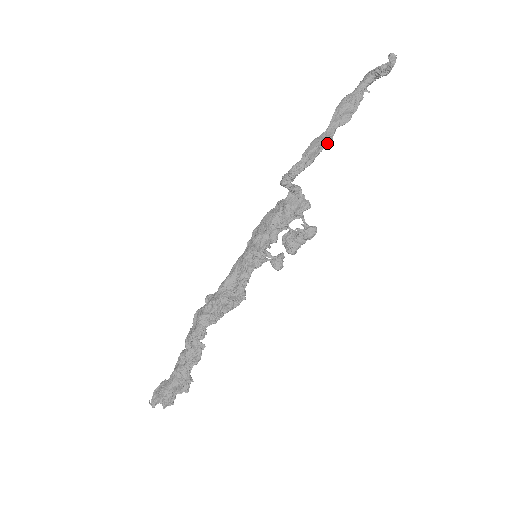
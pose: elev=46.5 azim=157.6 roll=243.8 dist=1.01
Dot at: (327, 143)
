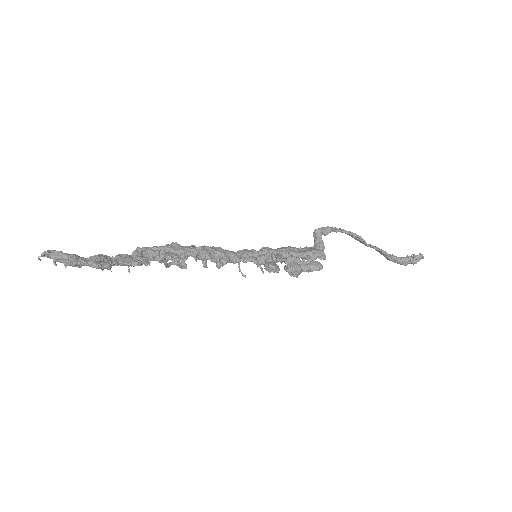
Dot at: (362, 238)
